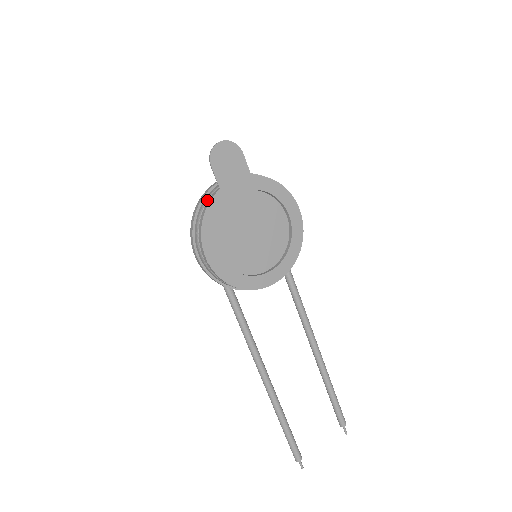
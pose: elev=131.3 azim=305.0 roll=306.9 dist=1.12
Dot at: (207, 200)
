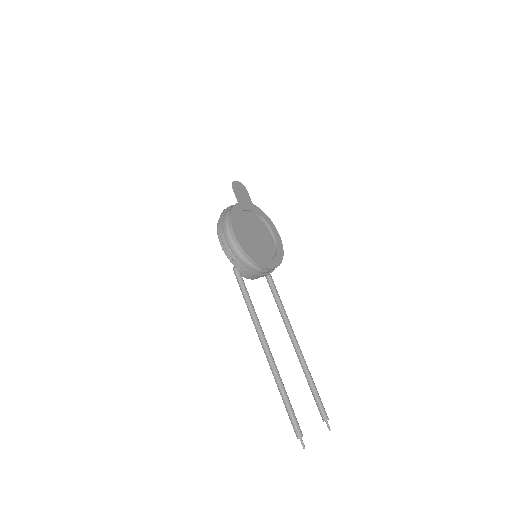
Dot at: (230, 208)
